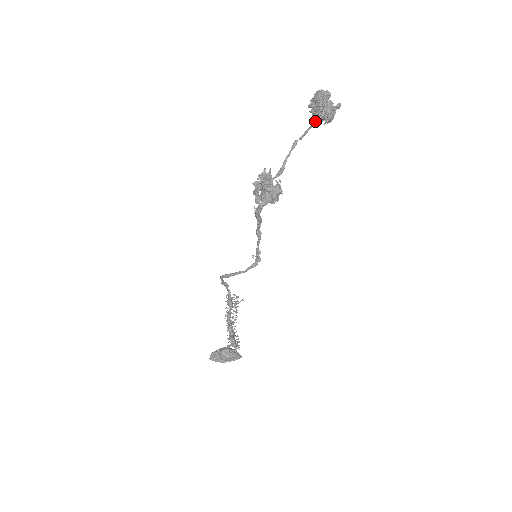
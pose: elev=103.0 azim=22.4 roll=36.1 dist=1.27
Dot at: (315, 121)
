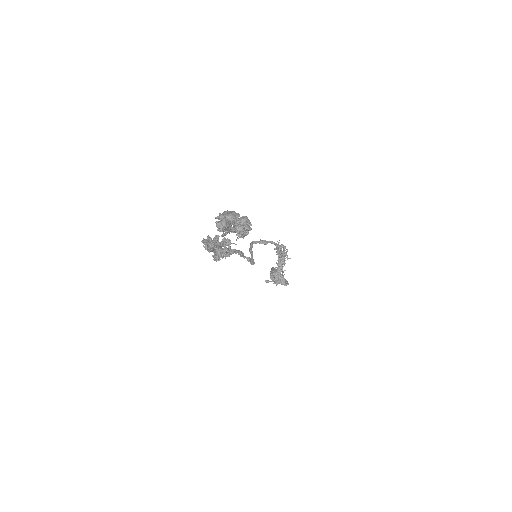
Dot at: (228, 232)
